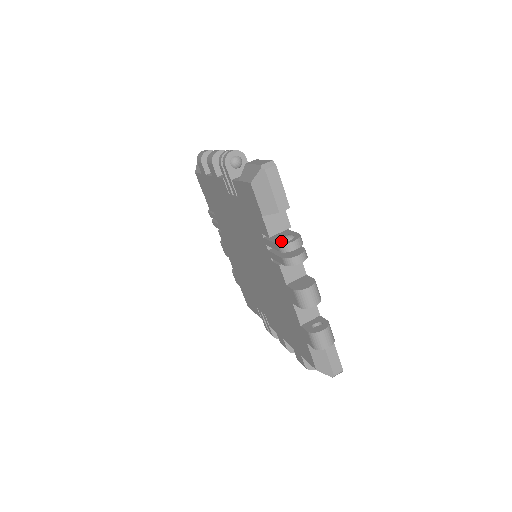
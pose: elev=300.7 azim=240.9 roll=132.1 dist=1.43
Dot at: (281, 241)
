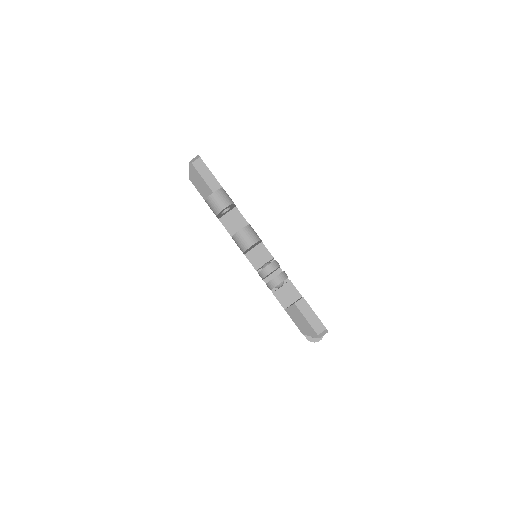
Dot at: occluded
